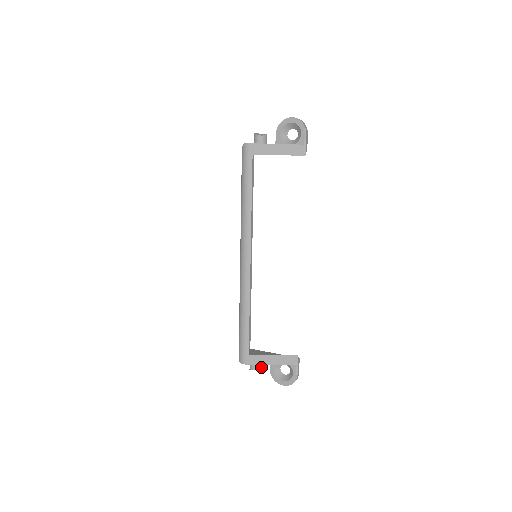
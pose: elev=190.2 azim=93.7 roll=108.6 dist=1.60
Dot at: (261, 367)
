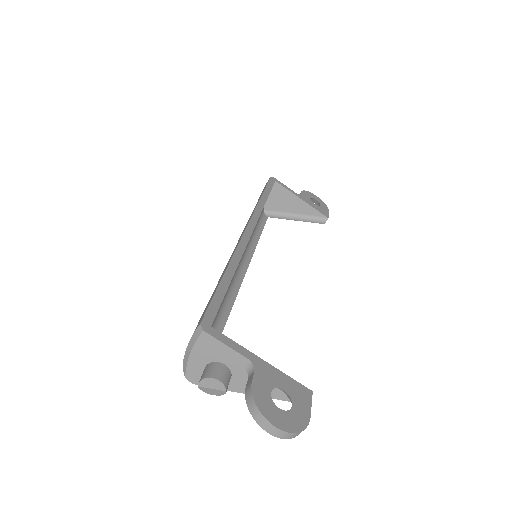
Dot at: occluded
